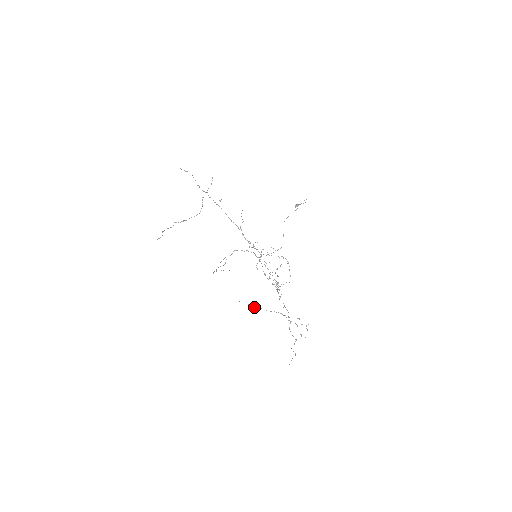
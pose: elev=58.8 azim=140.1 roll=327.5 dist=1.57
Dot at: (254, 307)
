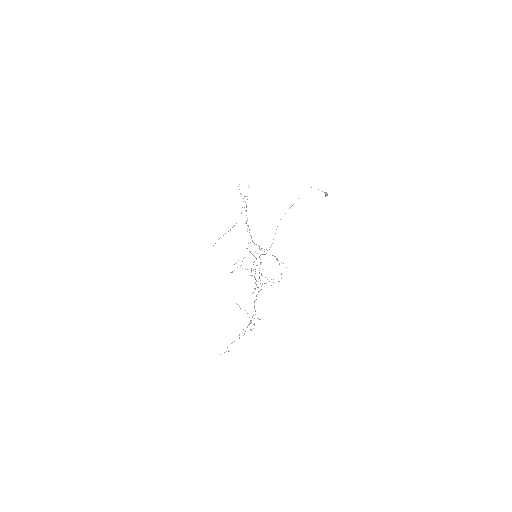
Dot at: (237, 304)
